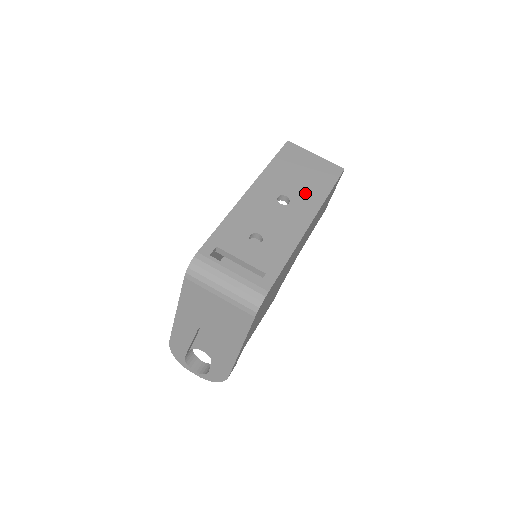
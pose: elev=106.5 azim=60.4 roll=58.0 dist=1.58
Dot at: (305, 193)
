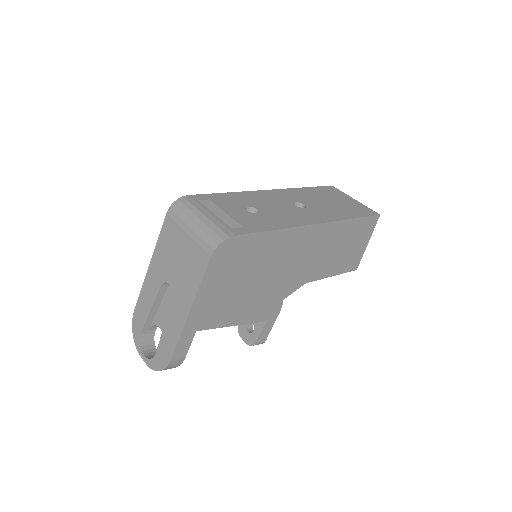
Dot at: (326, 210)
